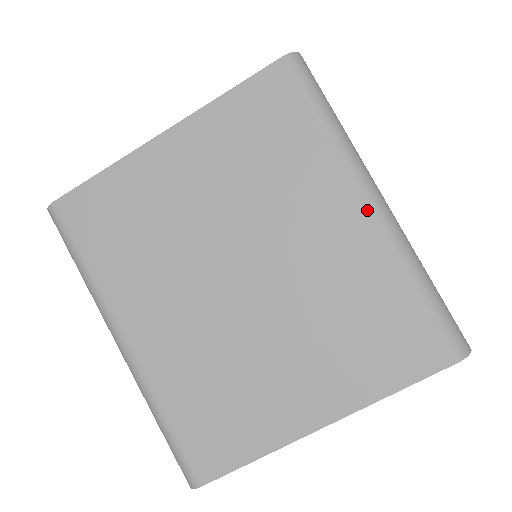
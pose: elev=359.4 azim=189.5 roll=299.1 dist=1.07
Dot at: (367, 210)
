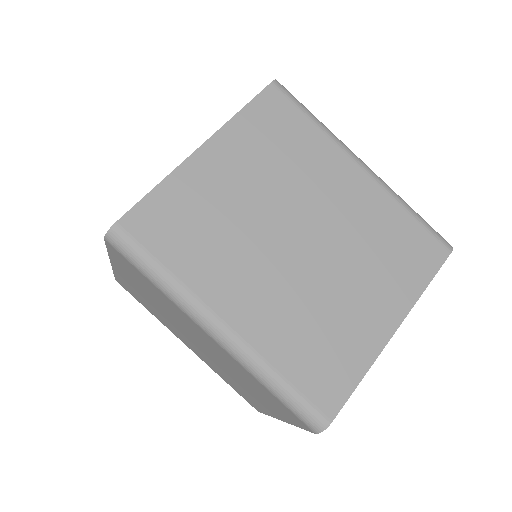
Dot at: (363, 171)
